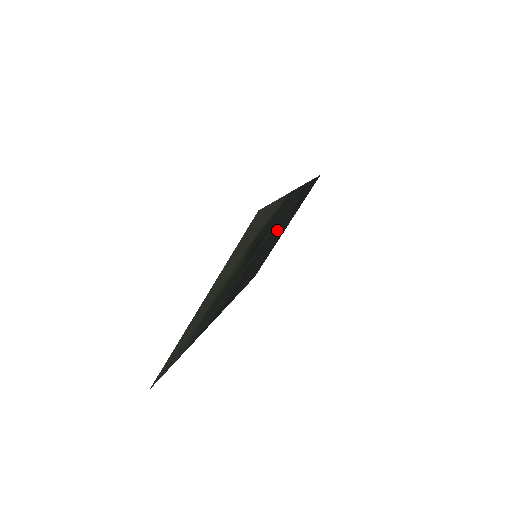
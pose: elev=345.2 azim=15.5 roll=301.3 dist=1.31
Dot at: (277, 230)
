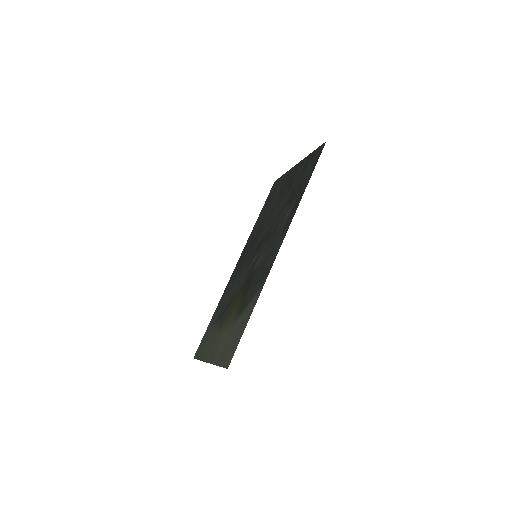
Dot at: (277, 218)
